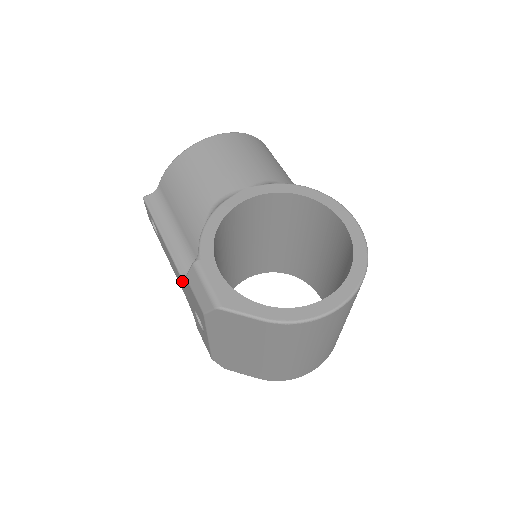
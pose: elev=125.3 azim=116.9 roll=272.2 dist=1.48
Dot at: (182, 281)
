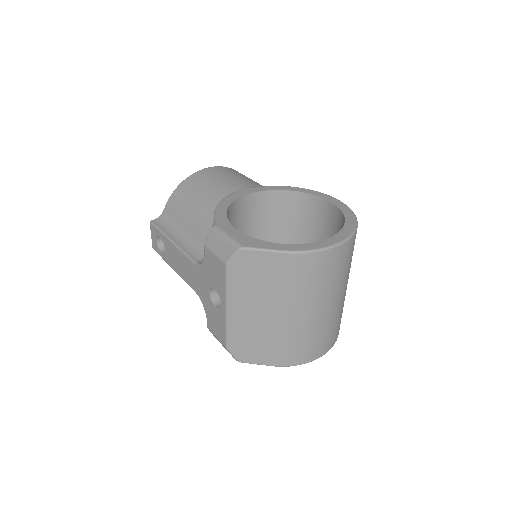
Dot at: (196, 267)
